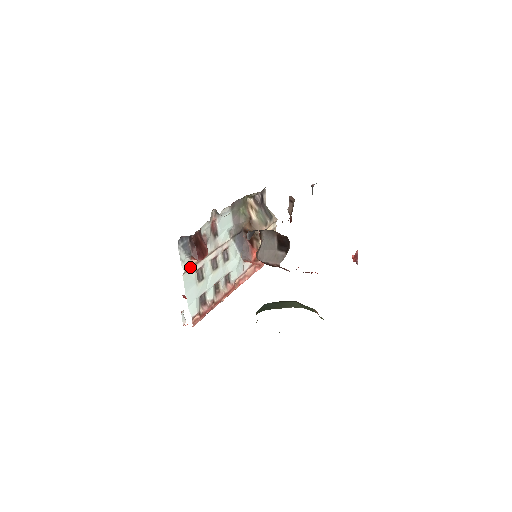
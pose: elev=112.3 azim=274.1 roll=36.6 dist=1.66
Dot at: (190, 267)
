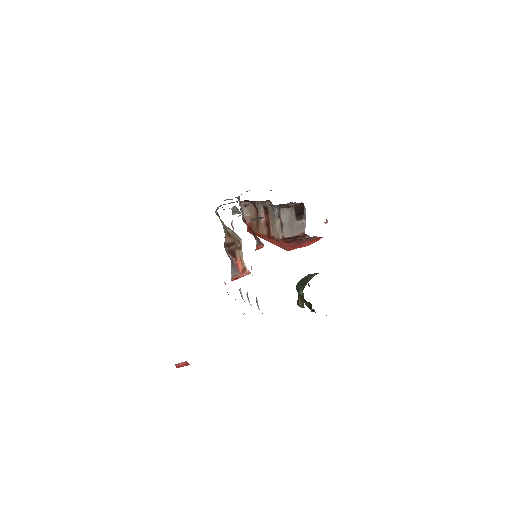
Dot at: occluded
